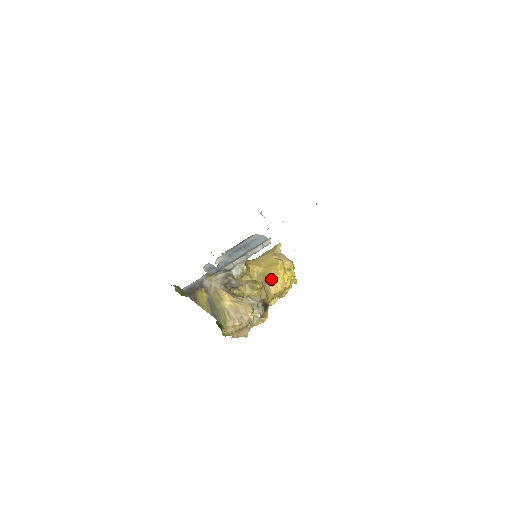
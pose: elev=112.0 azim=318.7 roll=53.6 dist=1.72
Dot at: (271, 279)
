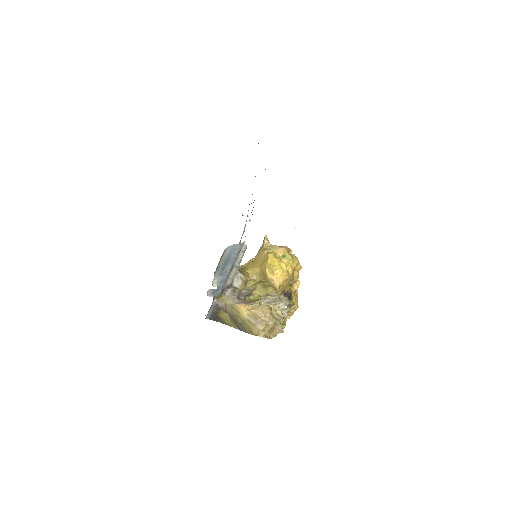
Dot at: (269, 275)
